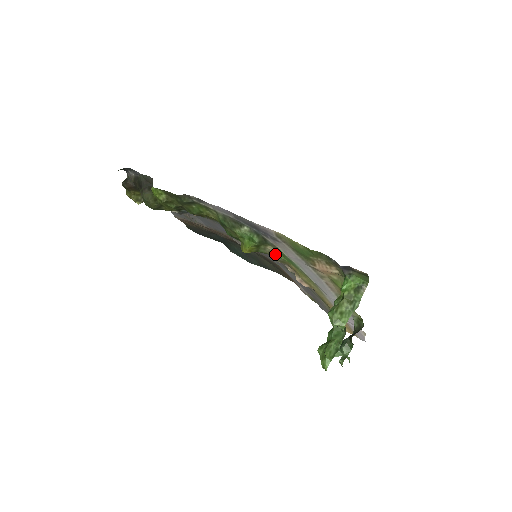
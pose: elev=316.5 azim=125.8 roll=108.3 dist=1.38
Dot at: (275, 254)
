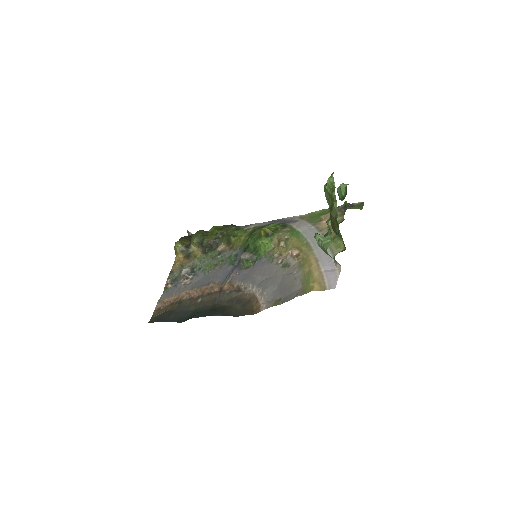
Dot at: (287, 232)
